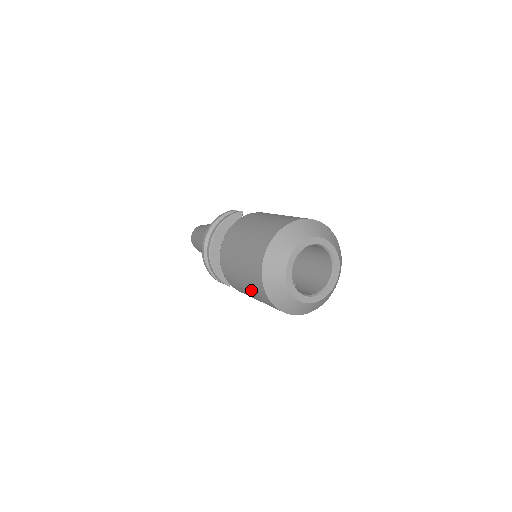
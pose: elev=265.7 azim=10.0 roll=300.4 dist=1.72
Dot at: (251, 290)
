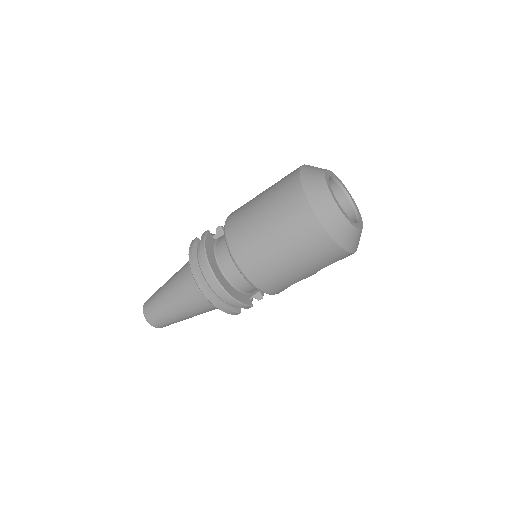
Dot at: (309, 262)
